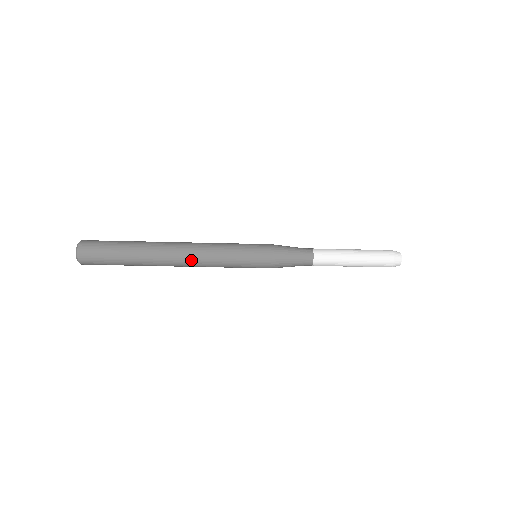
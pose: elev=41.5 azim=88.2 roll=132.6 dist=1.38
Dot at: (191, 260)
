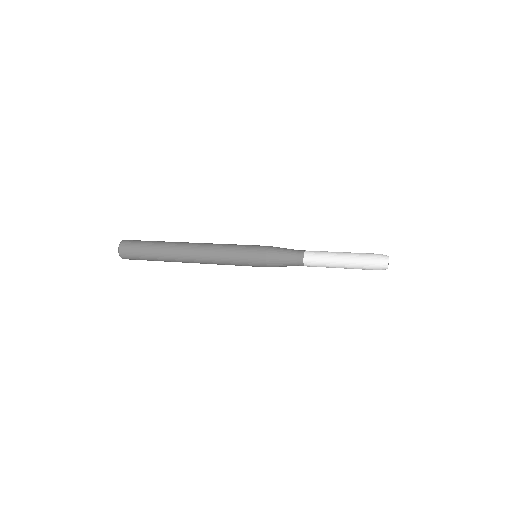
Dot at: (202, 262)
